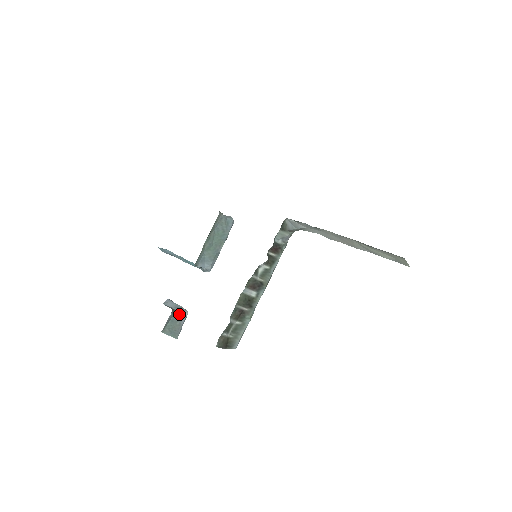
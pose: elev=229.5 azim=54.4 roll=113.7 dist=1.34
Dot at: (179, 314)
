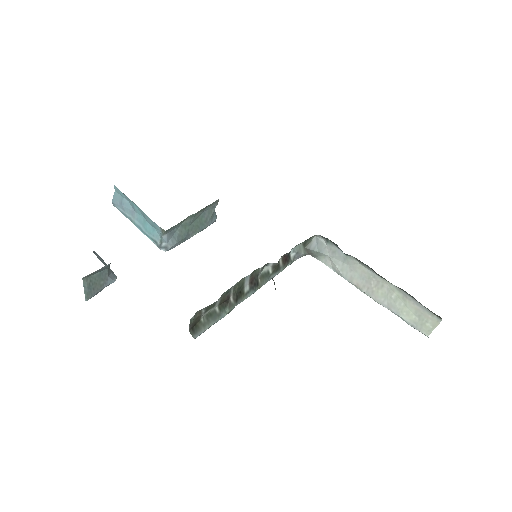
Dot at: (110, 273)
